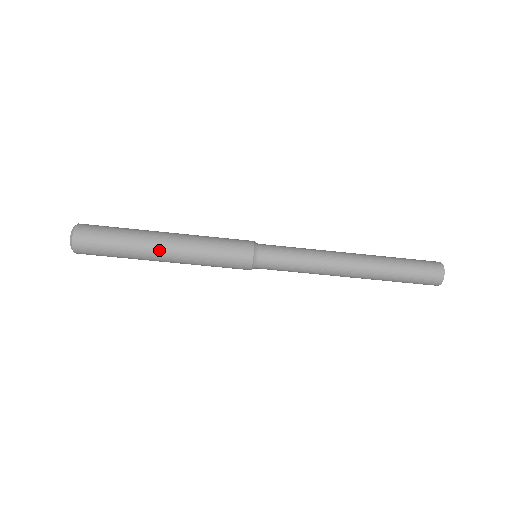
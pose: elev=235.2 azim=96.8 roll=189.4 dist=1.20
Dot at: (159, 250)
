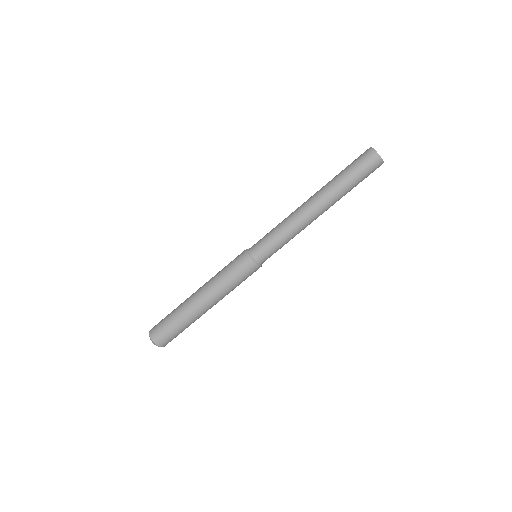
Dot at: (204, 309)
